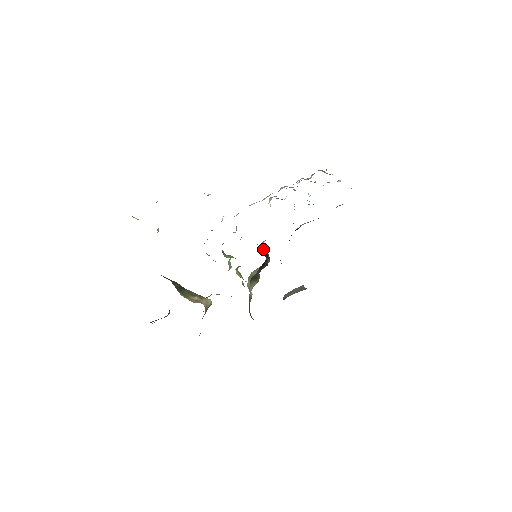
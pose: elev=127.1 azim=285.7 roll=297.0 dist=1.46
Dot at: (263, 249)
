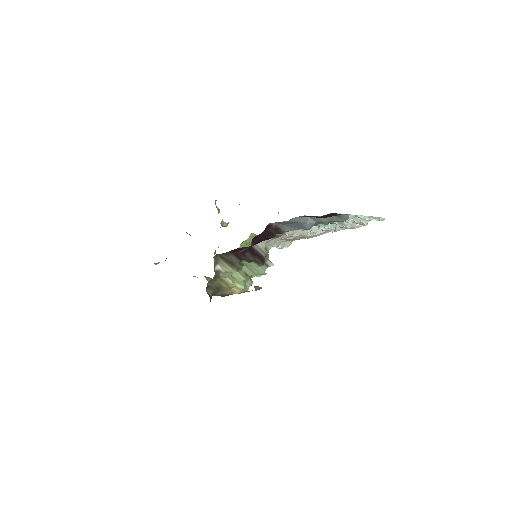
Dot at: (257, 247)
